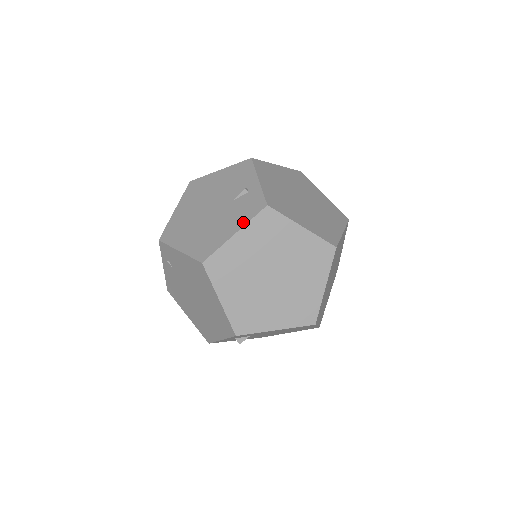
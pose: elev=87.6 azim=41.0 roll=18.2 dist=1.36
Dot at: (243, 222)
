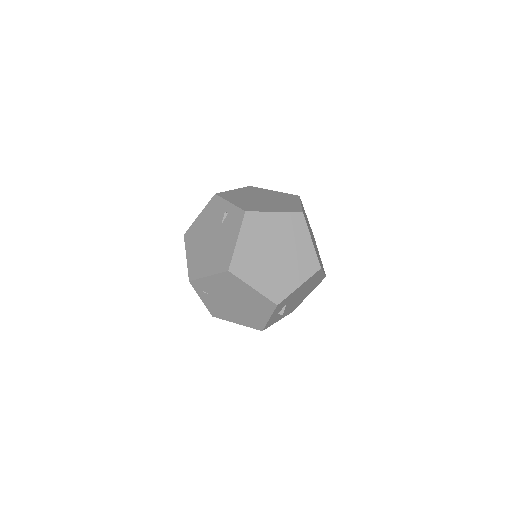
Dot at: (237, 231)
